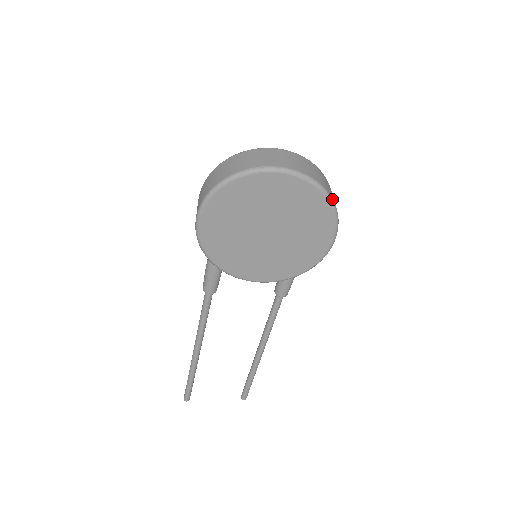
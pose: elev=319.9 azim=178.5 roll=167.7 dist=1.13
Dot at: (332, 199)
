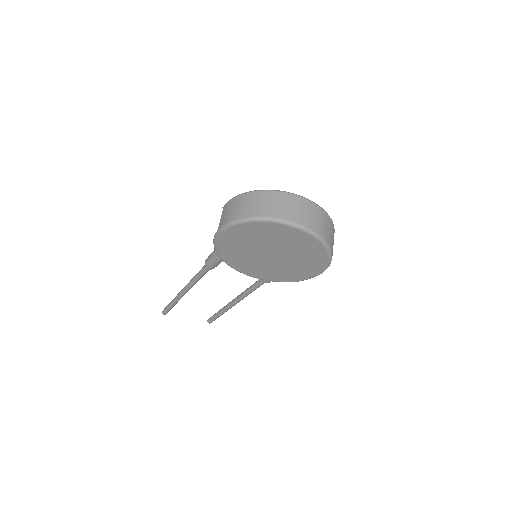
Dot at: (331, 252)
